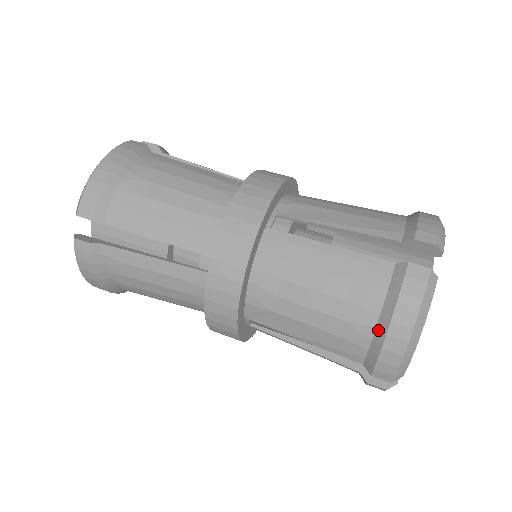
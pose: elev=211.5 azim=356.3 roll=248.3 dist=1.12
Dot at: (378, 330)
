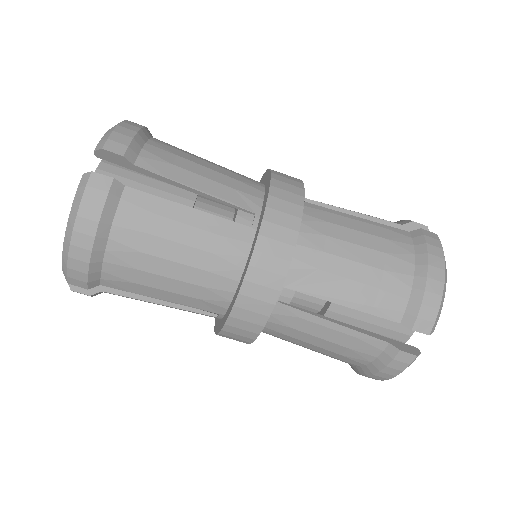
Dot at: (362, 369)
